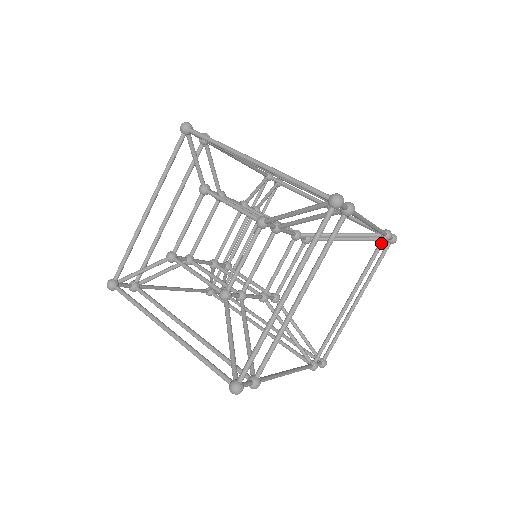
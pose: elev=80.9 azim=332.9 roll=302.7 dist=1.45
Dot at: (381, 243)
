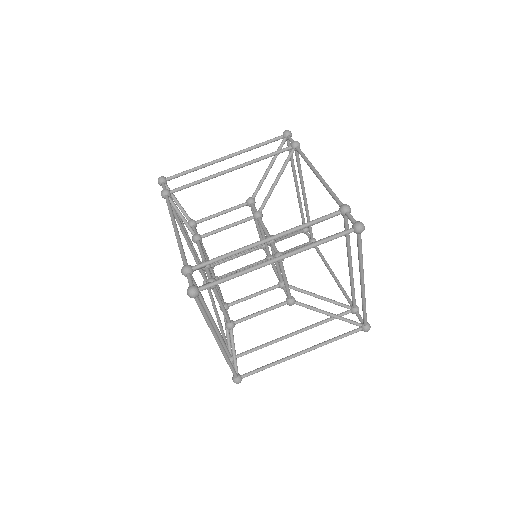
Dot at: (298, 154)
